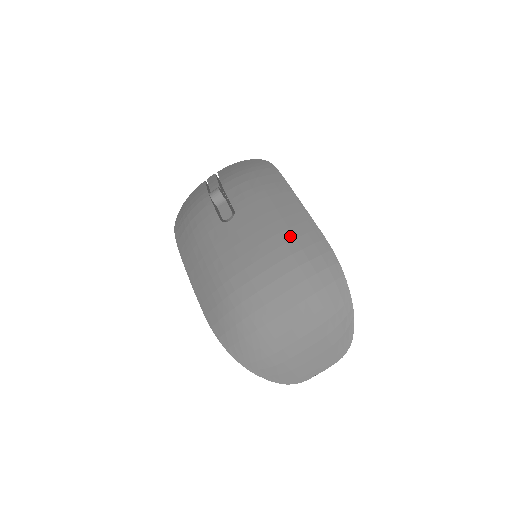
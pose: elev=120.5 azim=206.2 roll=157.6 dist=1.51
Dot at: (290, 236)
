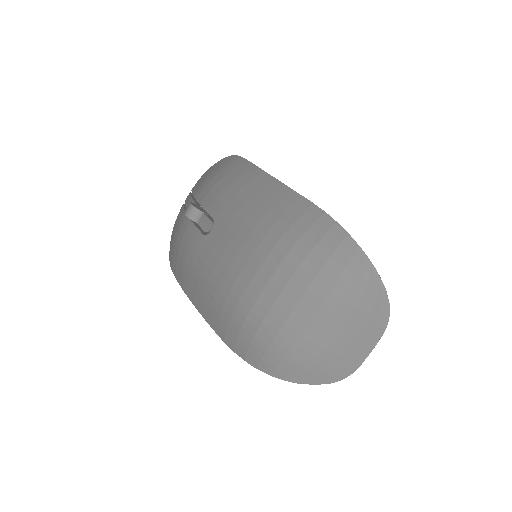
Dot at: (274, 218)
